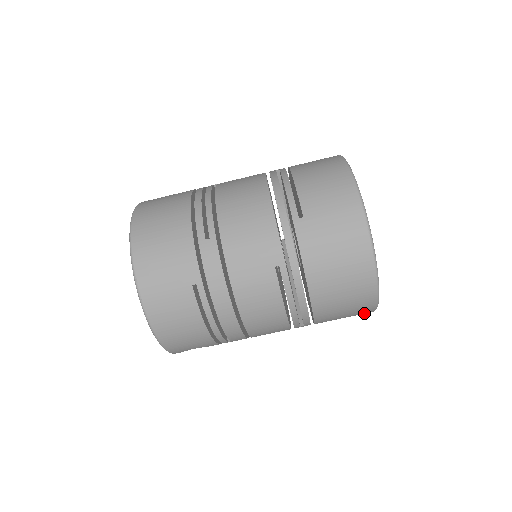
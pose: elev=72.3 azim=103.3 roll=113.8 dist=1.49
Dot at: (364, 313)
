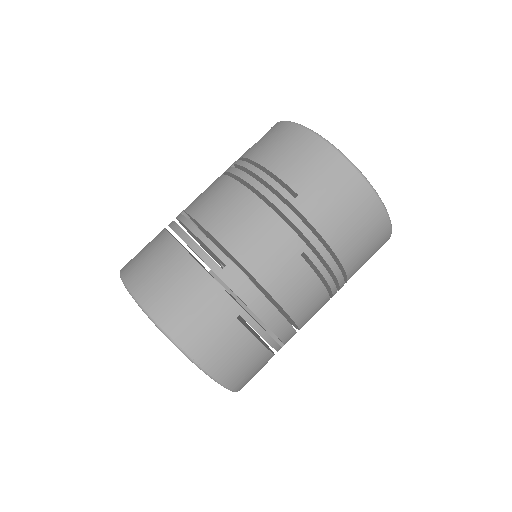
Dot at: occluded
